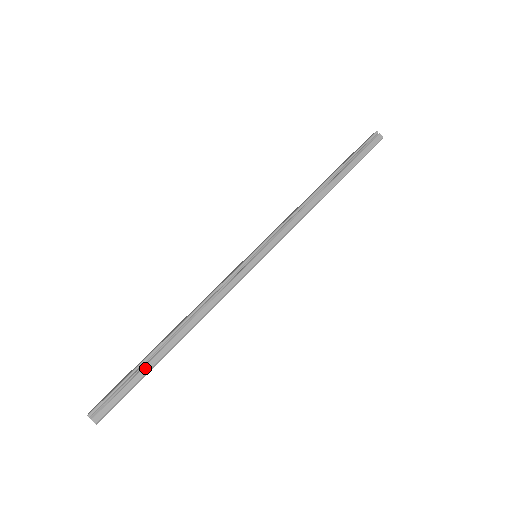
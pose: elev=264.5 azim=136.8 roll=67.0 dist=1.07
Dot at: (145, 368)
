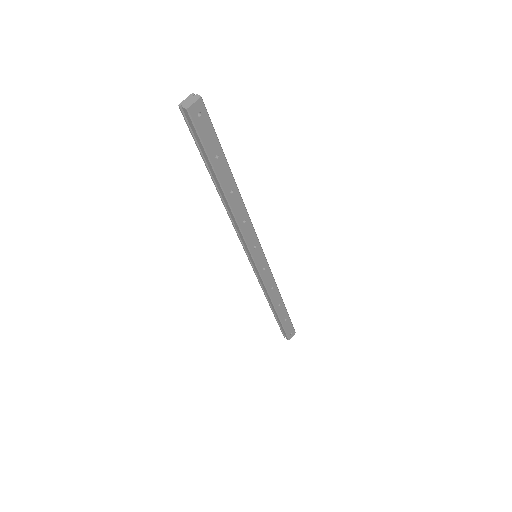
Dot at: (221, 152)
